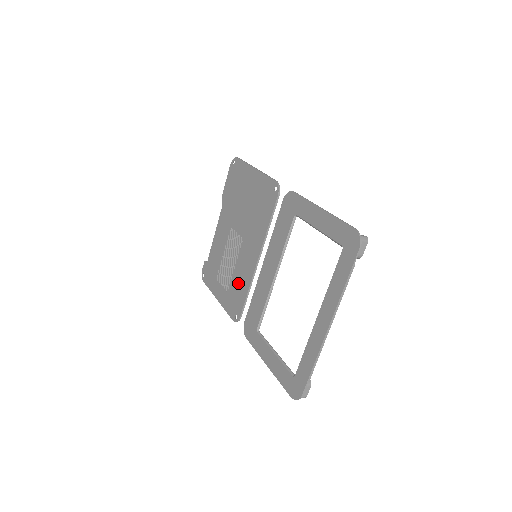
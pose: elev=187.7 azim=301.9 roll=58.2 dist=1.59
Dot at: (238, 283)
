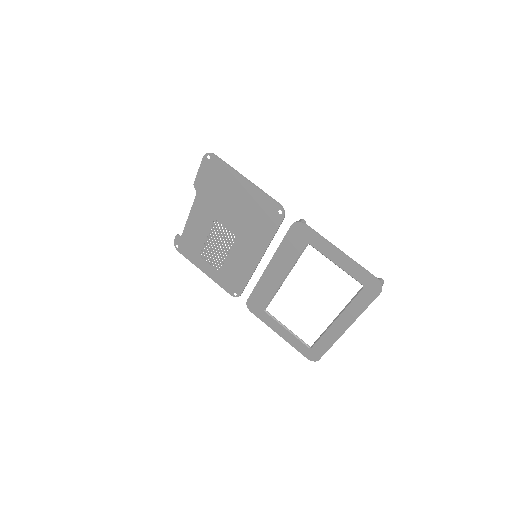
Dot at: (234, 270)
